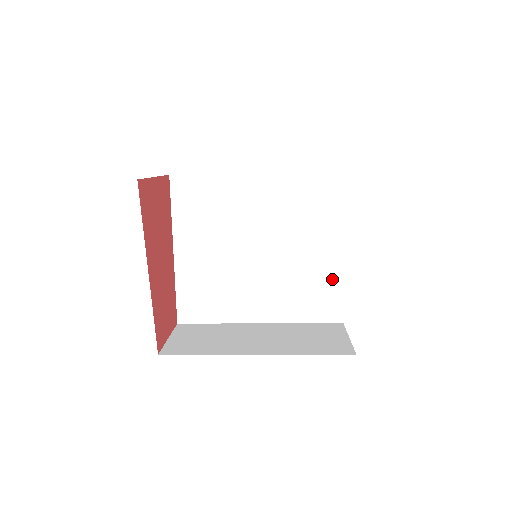
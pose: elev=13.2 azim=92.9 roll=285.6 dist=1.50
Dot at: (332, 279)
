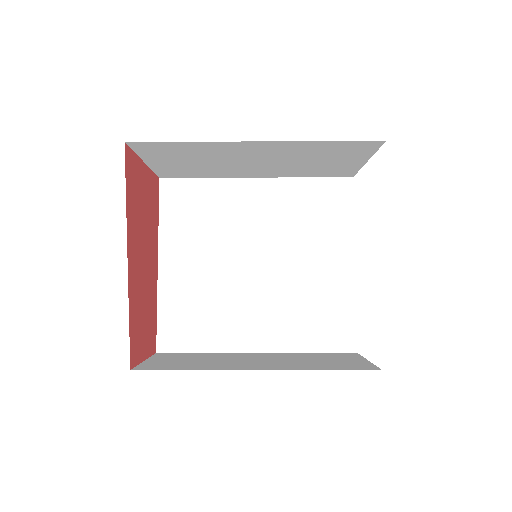
Dot at: (342, 298)
